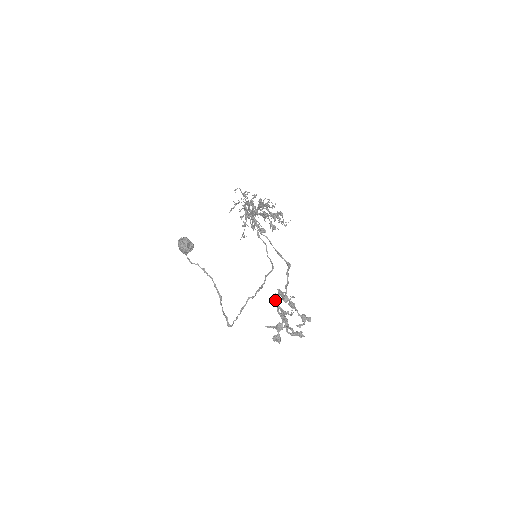
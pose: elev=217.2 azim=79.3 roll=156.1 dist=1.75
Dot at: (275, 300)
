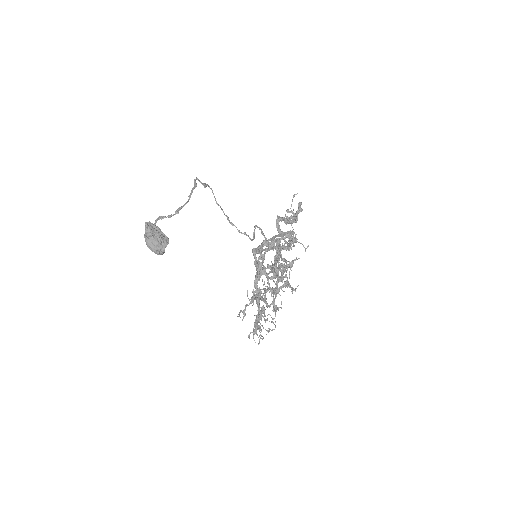
Dot at: occluded
